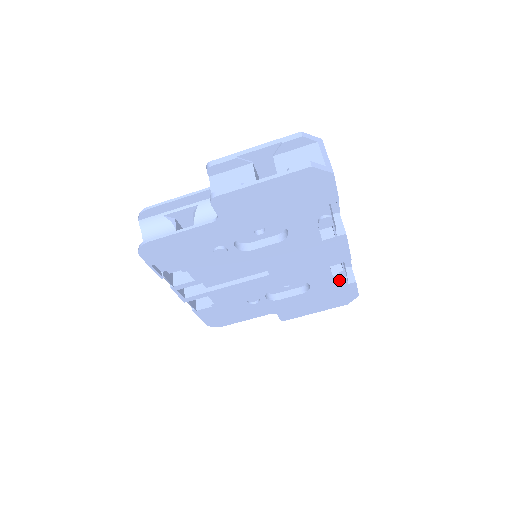
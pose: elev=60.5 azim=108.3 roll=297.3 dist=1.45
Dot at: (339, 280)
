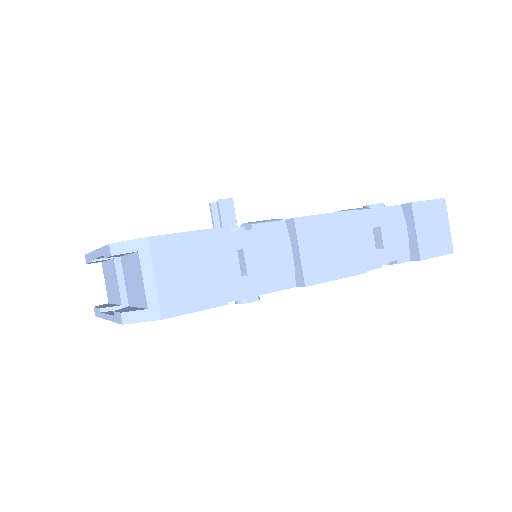
Dot at: (387, 264)
